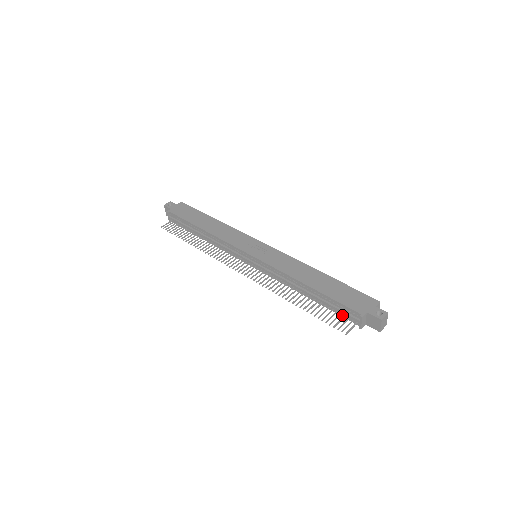
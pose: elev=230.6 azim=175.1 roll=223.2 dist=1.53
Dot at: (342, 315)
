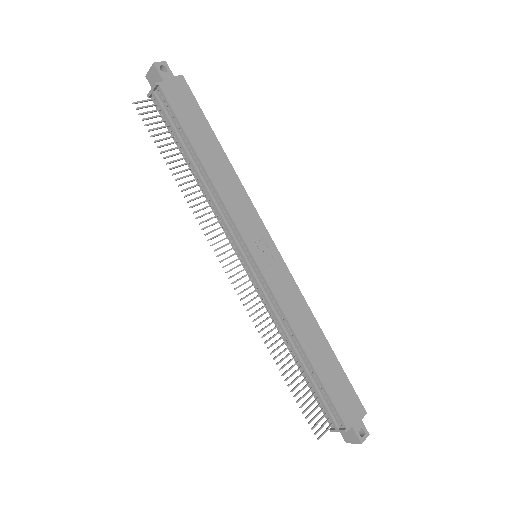
Dot at: (320, 404)
